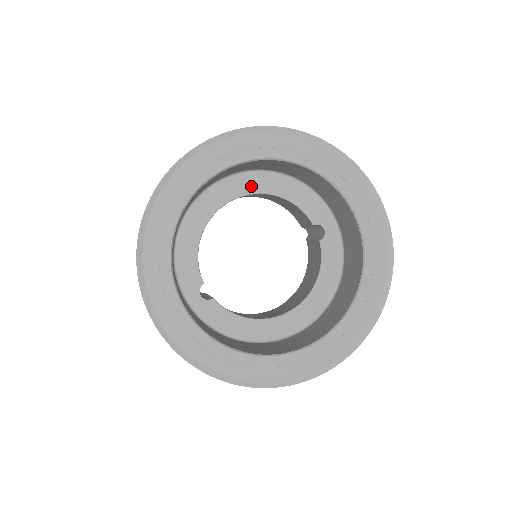
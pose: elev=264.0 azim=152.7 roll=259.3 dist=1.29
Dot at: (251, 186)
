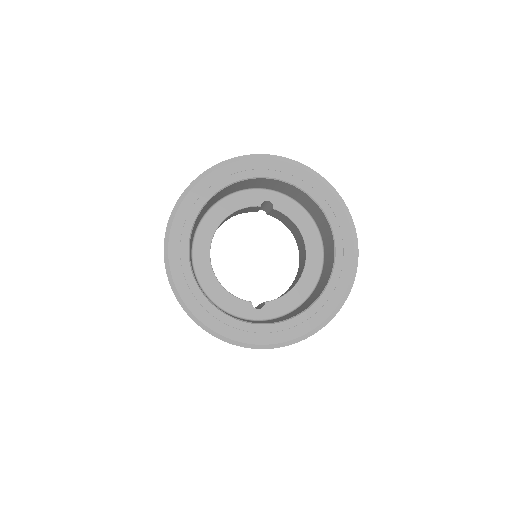
Dot at: (209, 230)
